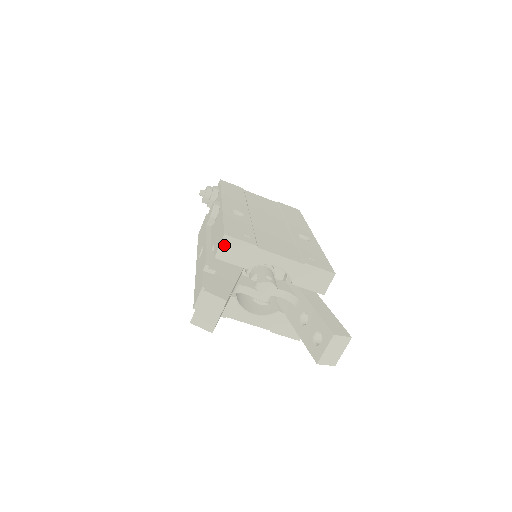
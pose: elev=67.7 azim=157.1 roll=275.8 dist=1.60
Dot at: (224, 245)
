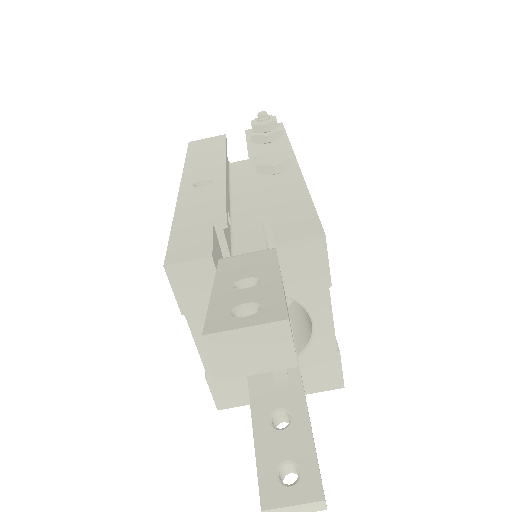
Dot at: (306, 244)
